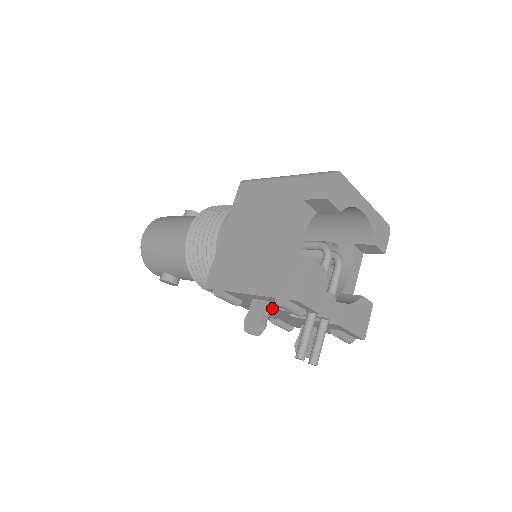
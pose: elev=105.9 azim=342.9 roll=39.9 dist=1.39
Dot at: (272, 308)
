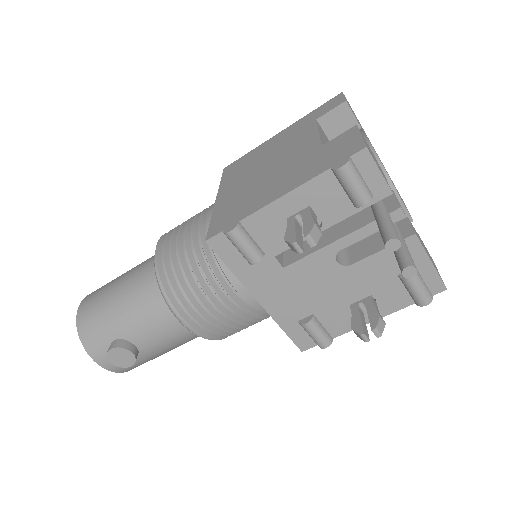
Dot at: (311, 252)
